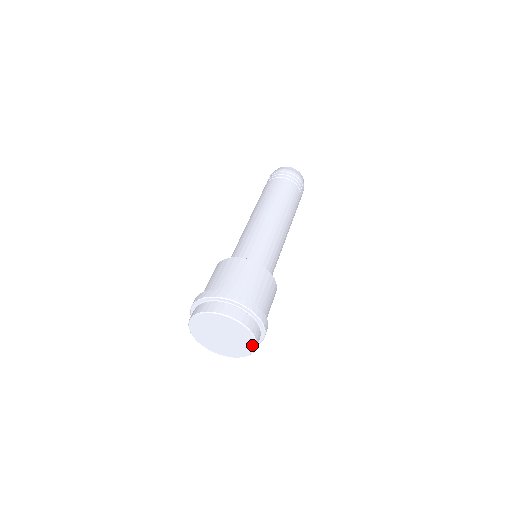
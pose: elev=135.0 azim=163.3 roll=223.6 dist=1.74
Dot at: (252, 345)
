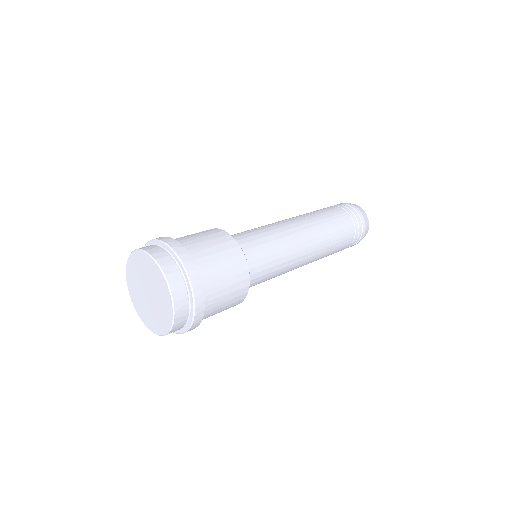
Dot at: (169, 302)
